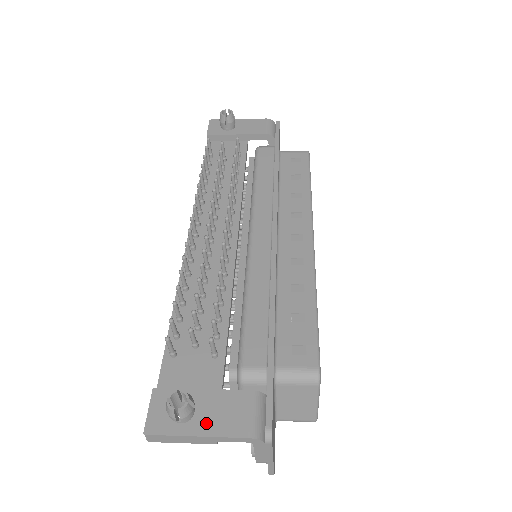
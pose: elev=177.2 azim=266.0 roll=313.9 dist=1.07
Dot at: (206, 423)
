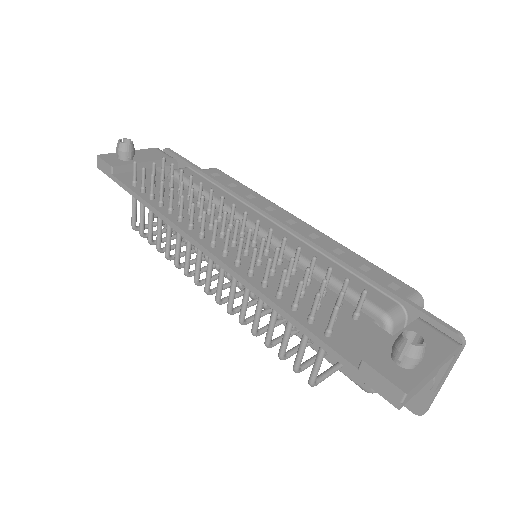
Dot at: (428, 355)
